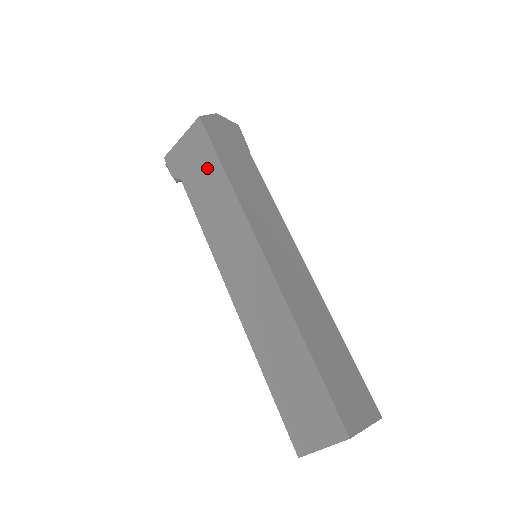
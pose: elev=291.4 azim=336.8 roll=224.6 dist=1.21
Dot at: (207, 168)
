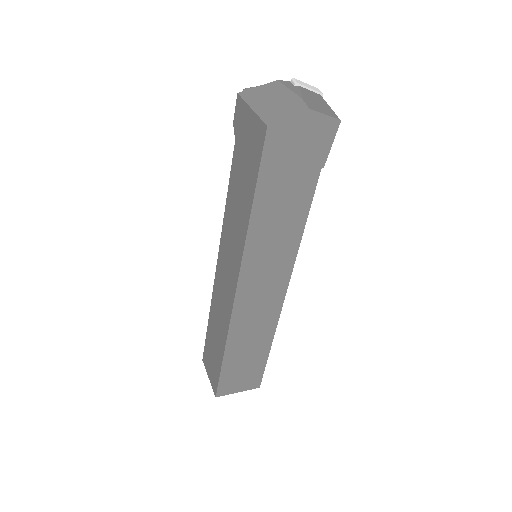
Dot at: (247, 178)
